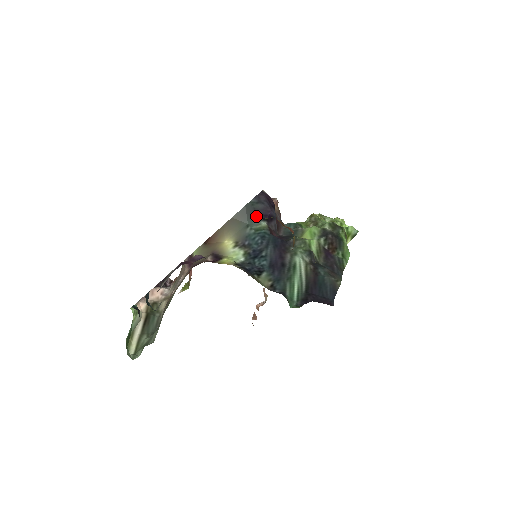
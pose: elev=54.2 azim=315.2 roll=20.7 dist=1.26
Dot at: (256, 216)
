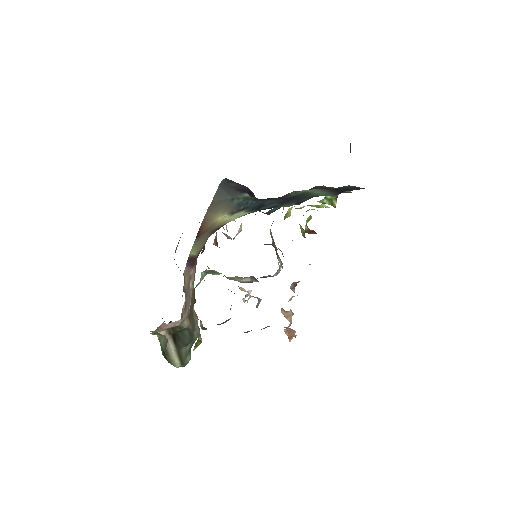
Dot at: (235, 191)
